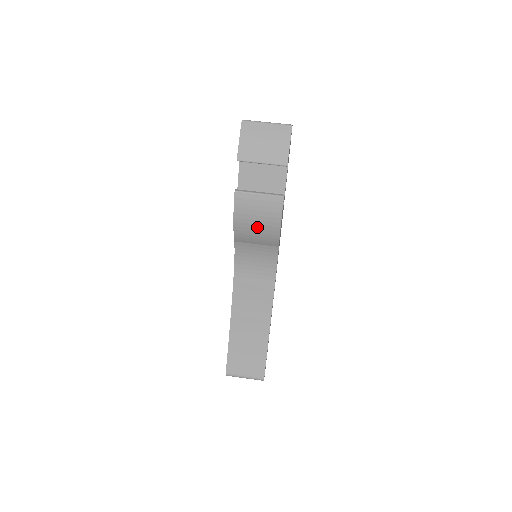
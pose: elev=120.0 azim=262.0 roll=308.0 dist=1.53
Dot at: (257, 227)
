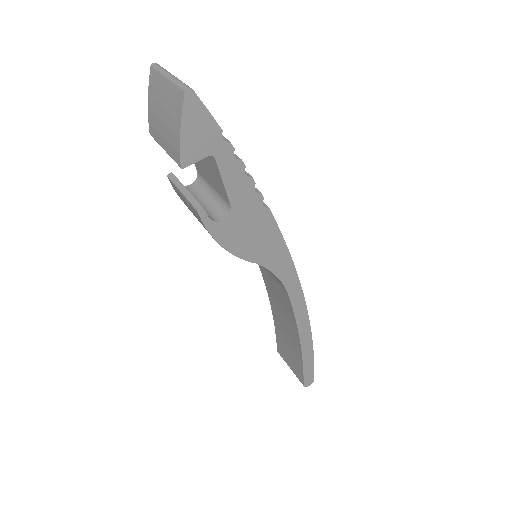
Dot at: occluded
